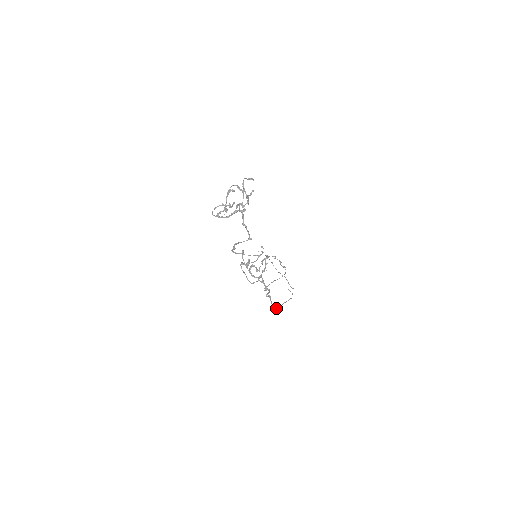
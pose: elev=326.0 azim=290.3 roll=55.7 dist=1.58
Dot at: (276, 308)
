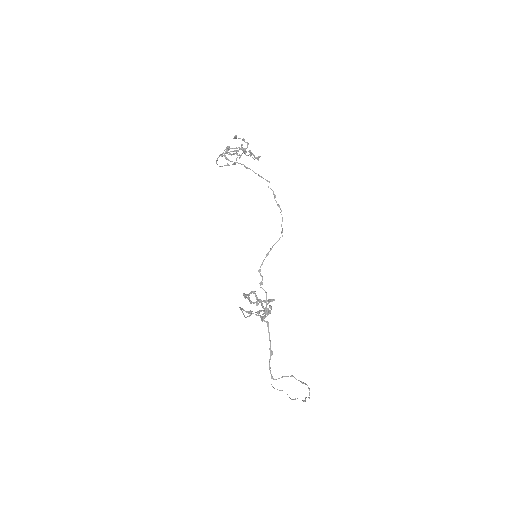
Dot at: (278, 378)
